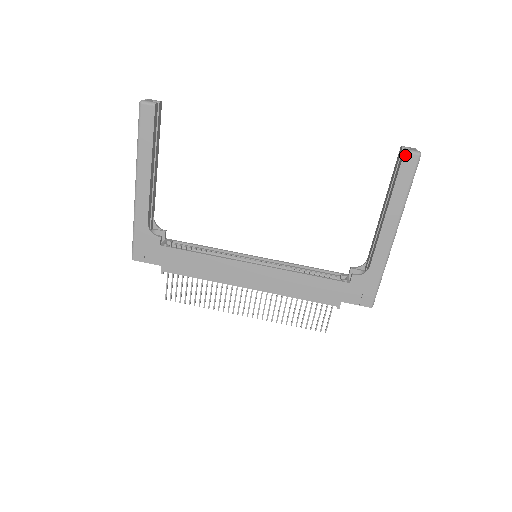
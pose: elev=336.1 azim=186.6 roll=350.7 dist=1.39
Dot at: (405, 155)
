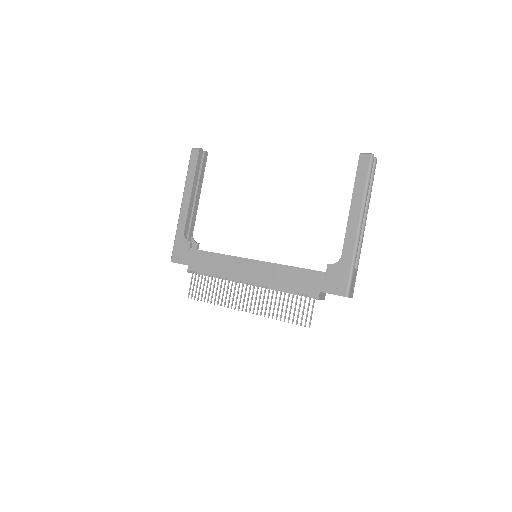
Dot at: (360, 157)
